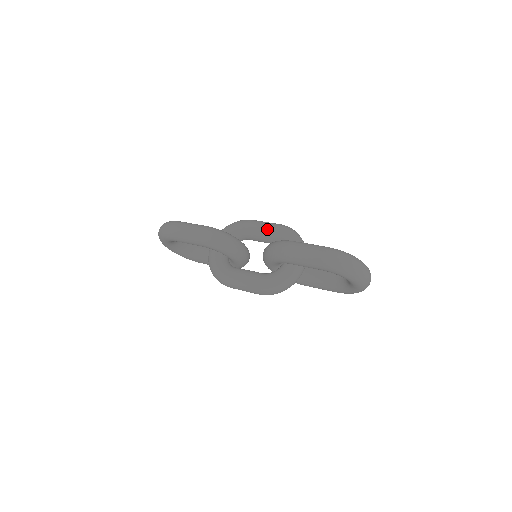
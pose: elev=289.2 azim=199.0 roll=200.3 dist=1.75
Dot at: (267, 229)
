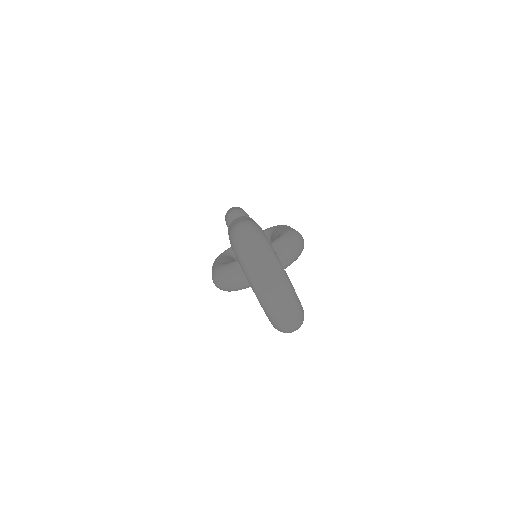
Dot at: (281, 230)
